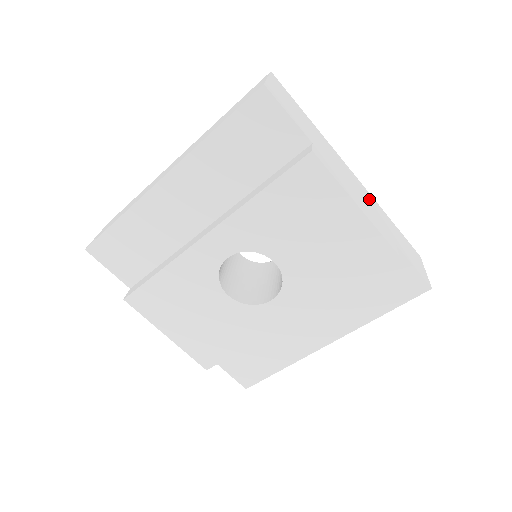
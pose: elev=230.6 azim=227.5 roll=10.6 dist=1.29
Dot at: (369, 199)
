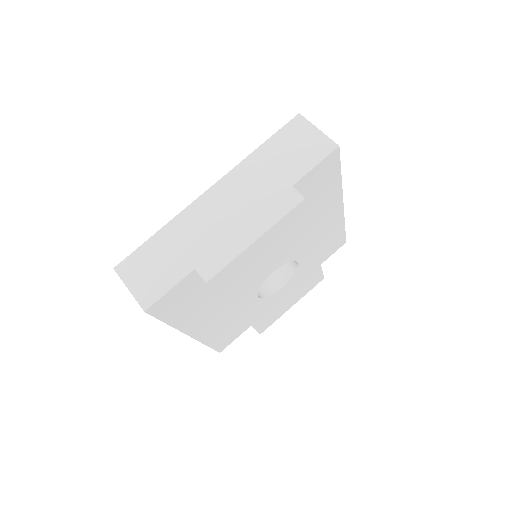
Dot at: (239, 186)
